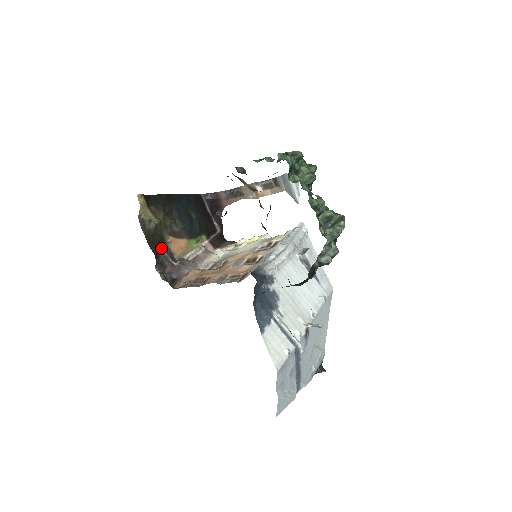
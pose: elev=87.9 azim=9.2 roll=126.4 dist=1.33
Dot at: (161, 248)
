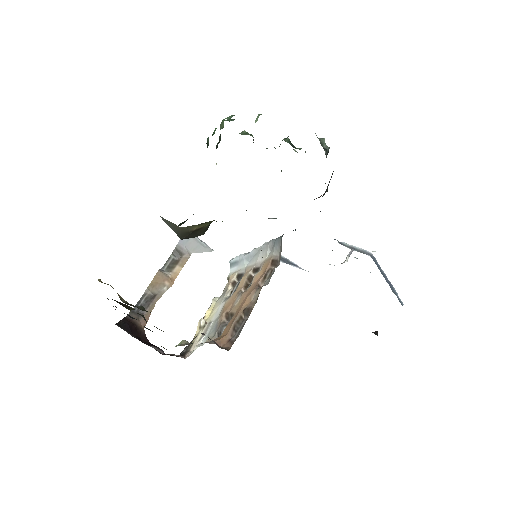
Dot at: occluded
